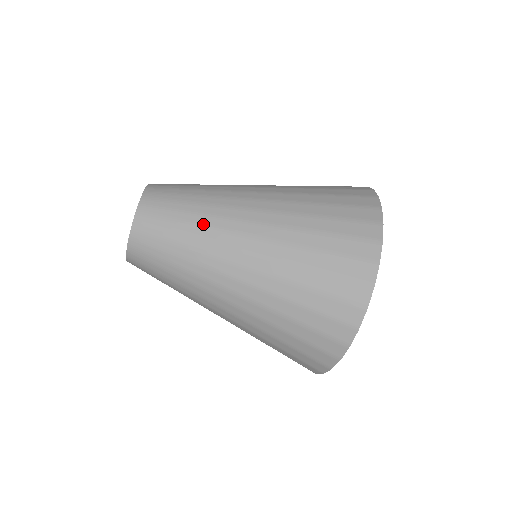
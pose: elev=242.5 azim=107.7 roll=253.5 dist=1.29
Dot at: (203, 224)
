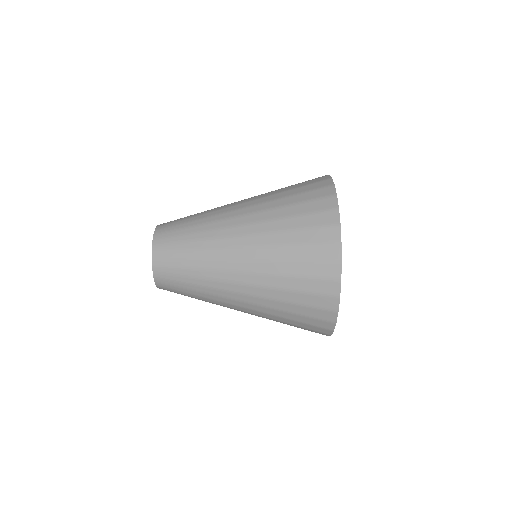
Dot at: (203, 223)
